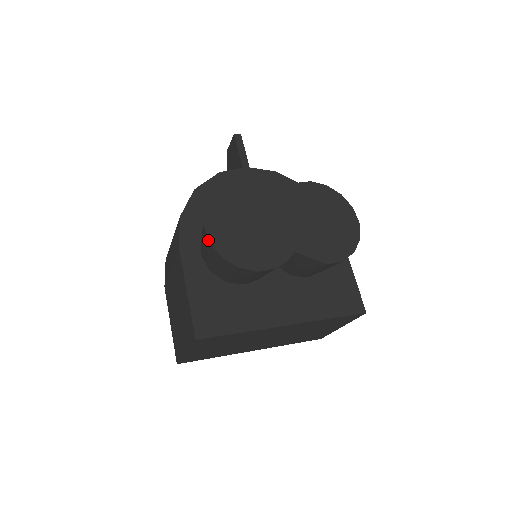
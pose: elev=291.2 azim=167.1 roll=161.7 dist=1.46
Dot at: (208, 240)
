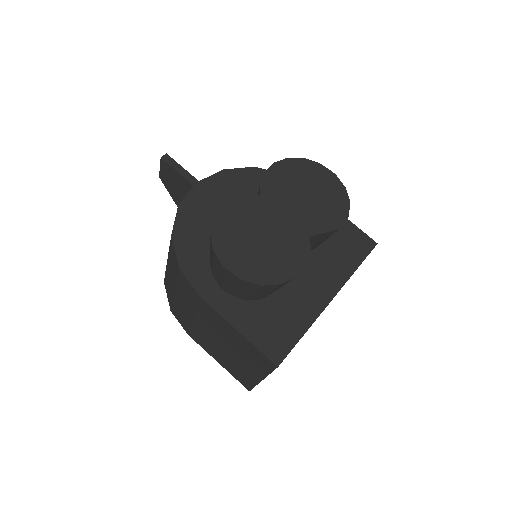
Dot at: (239, 279)
